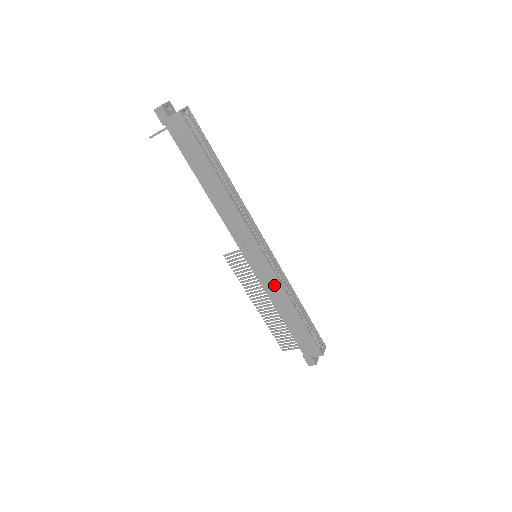
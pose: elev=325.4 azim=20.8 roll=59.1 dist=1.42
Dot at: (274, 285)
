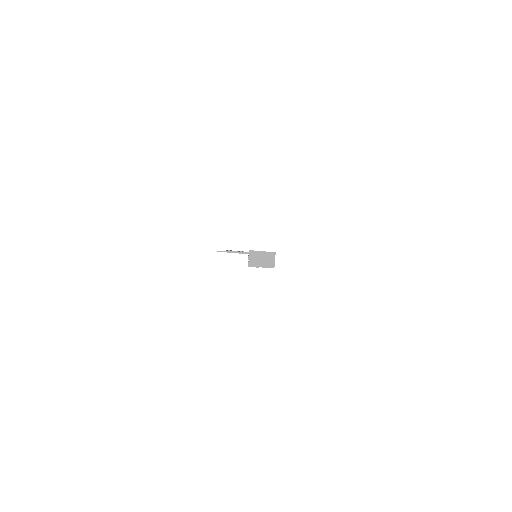
Dot at: occluded
